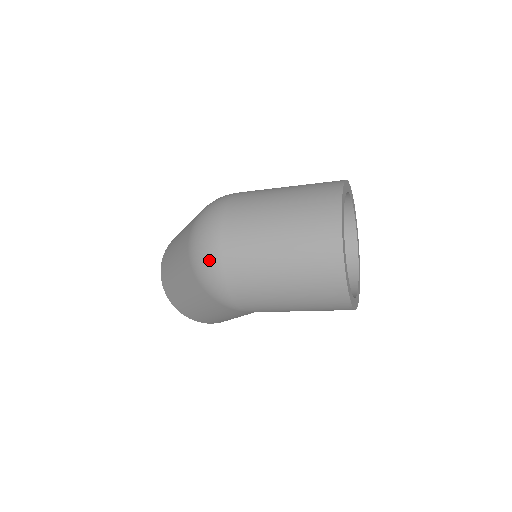
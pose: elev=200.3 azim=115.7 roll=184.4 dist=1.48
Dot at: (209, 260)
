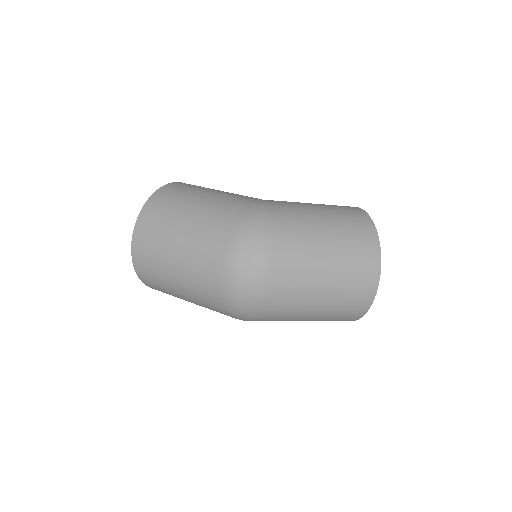
Dot at: (252, 302)
